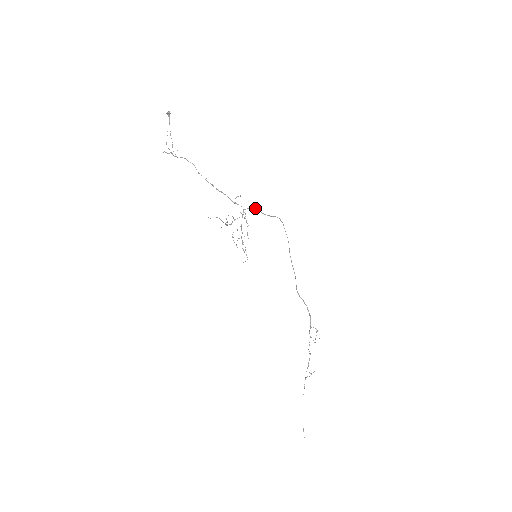
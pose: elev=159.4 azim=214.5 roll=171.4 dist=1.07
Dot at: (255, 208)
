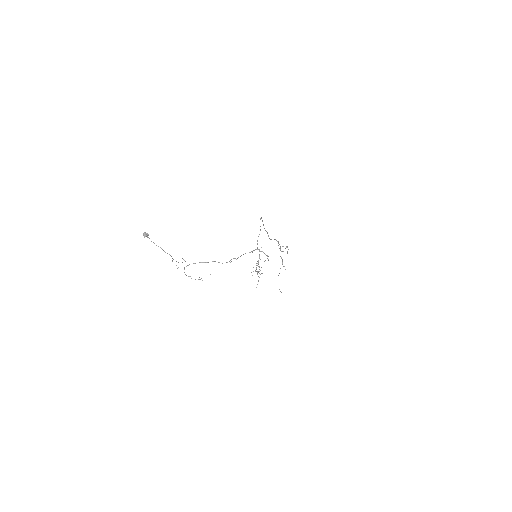
Dot at: occluded
